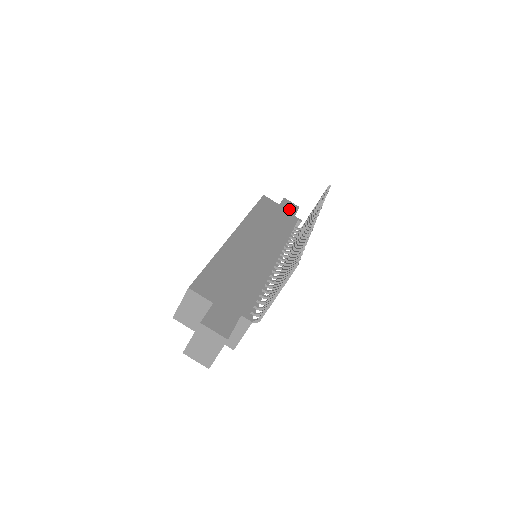
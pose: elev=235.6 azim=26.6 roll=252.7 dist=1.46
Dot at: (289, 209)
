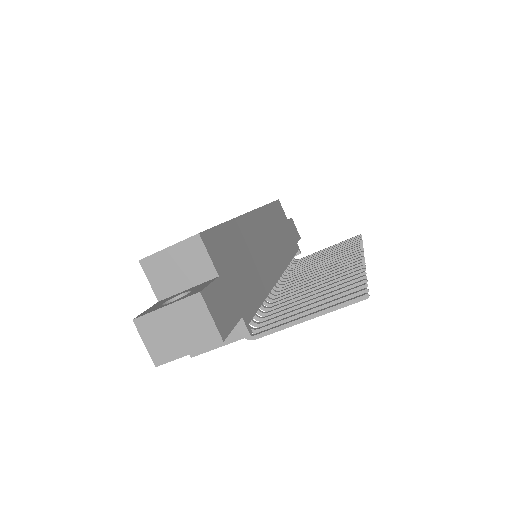
Dot at: (294, 232)
